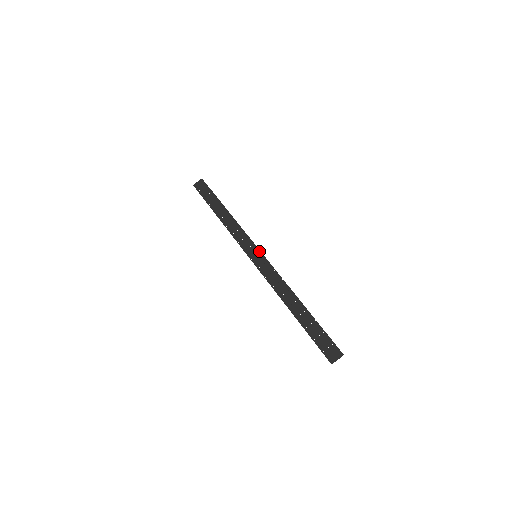
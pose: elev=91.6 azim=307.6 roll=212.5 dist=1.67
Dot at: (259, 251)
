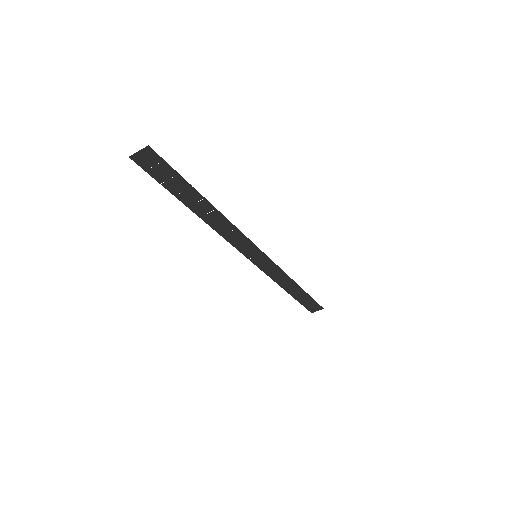
Dot at: (261, 252)
